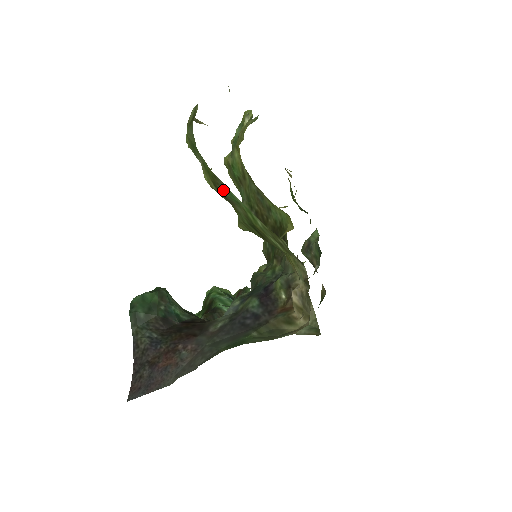
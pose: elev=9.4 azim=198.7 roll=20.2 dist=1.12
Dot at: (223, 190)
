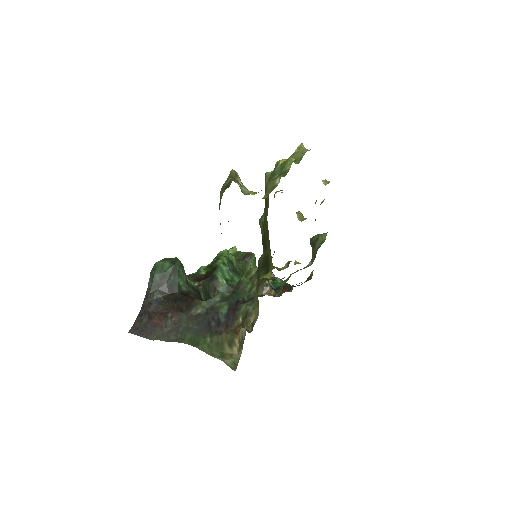
Dot at: occluded
